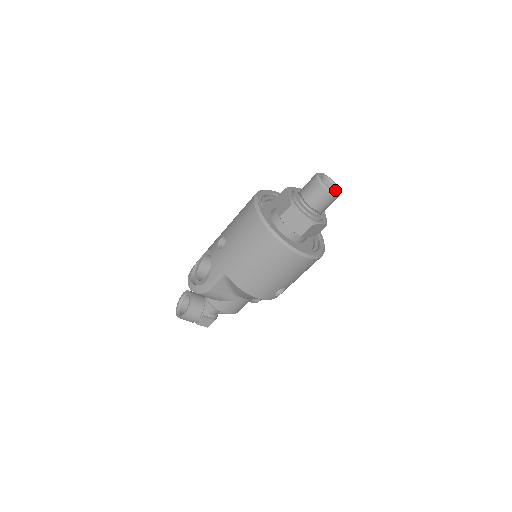
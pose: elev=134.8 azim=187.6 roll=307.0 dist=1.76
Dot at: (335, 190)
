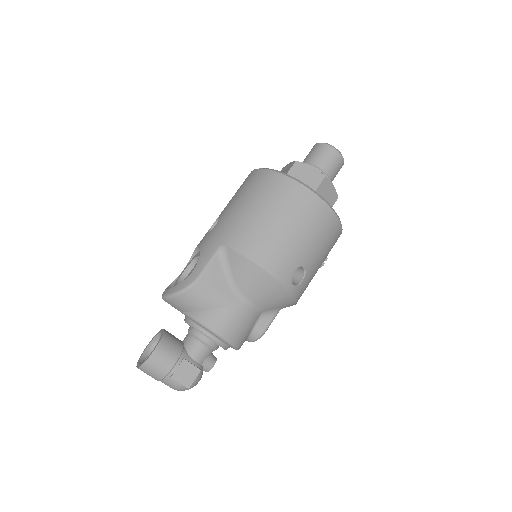
Dot at: occluded
